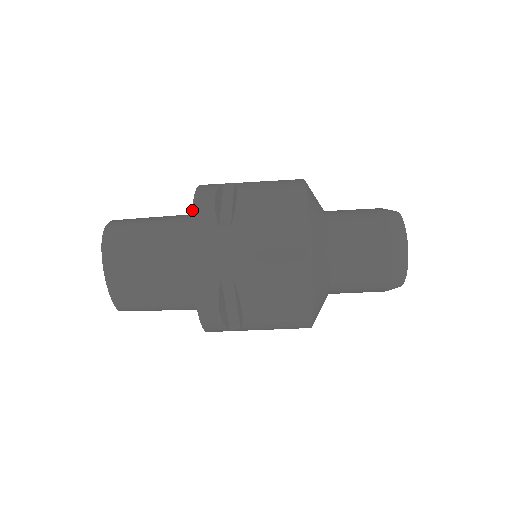
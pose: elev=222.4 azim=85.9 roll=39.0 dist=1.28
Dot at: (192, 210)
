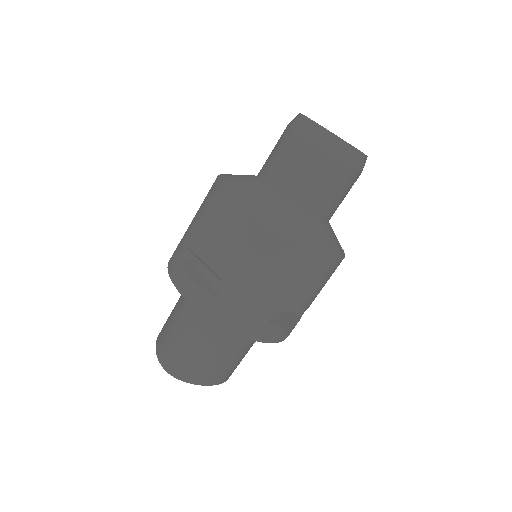
Dot at: (196, 309)
